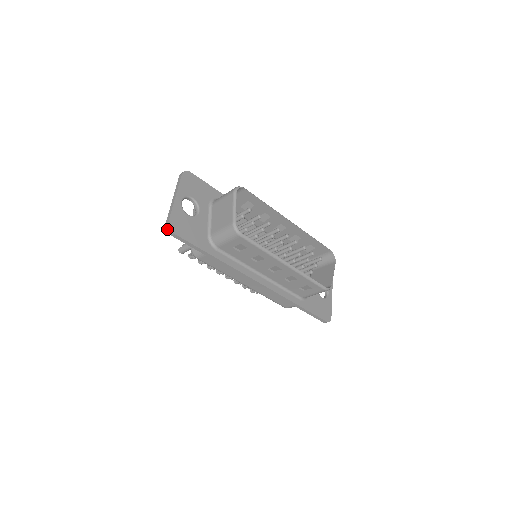
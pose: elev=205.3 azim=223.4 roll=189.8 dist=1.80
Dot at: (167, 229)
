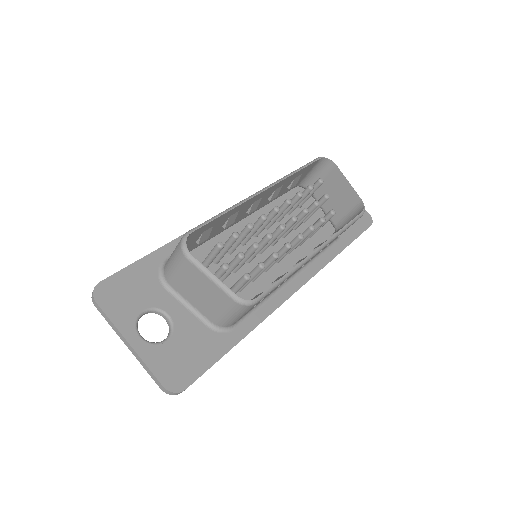
Dot at: (172, 394)
